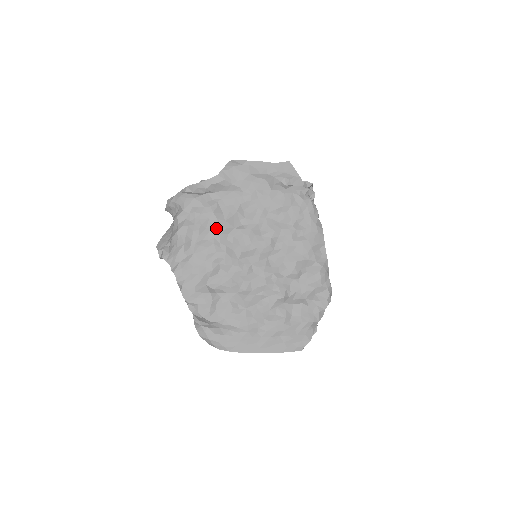
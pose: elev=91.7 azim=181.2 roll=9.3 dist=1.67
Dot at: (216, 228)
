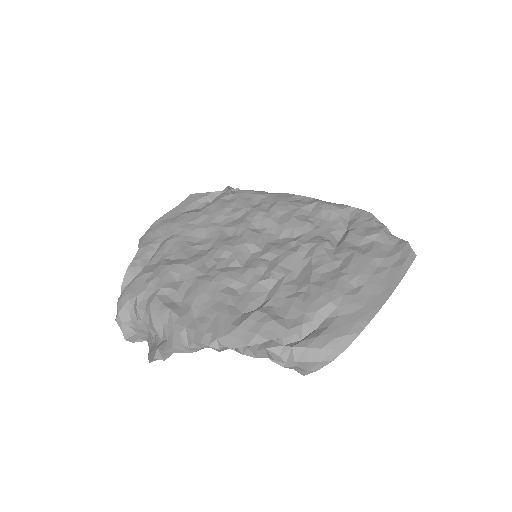
Dot at: (186, 270)
